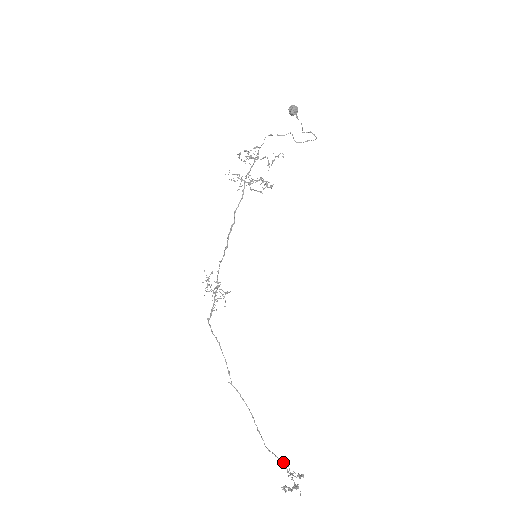
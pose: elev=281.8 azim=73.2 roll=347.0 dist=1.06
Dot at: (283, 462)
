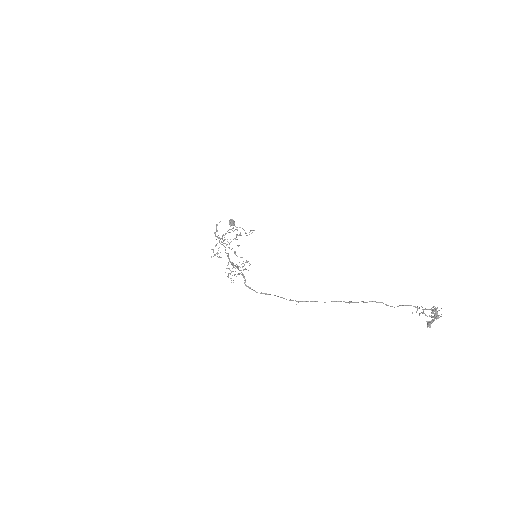
Dot at: occluded
